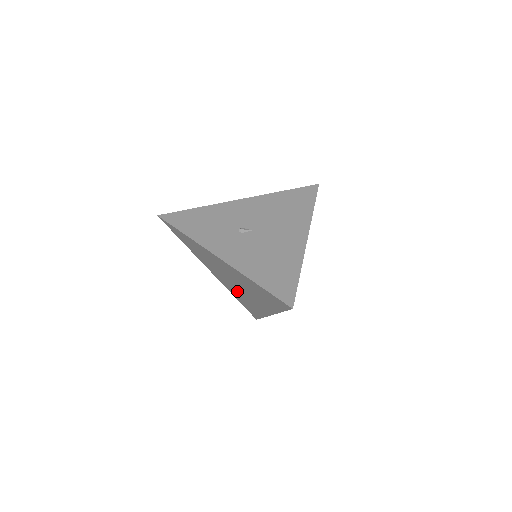
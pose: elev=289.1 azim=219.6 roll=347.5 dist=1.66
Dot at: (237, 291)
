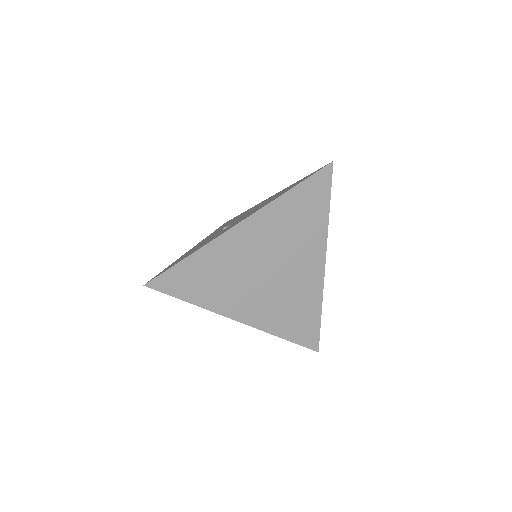
Dot at: (279, 298)
